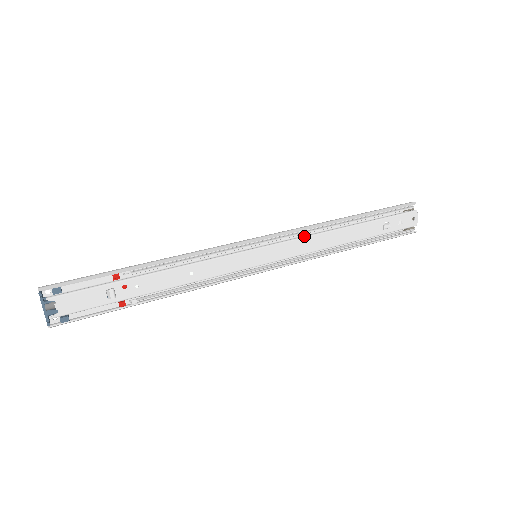
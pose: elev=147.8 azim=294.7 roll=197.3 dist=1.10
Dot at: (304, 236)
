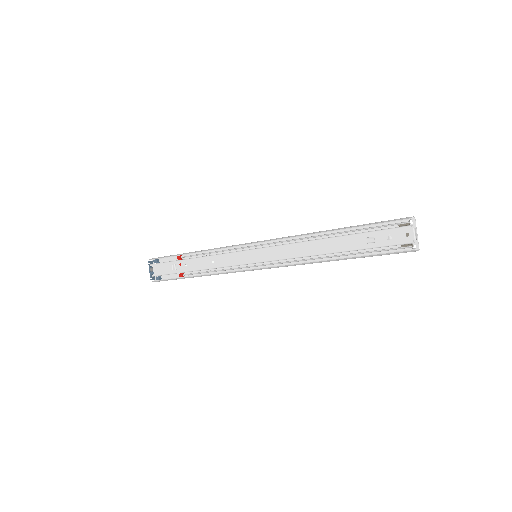
Dot at: (289, 243)
